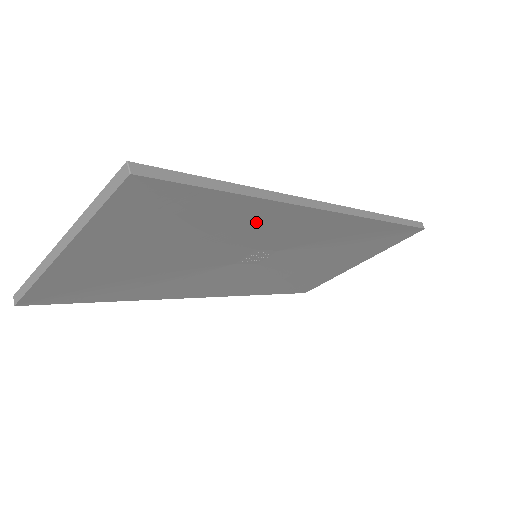
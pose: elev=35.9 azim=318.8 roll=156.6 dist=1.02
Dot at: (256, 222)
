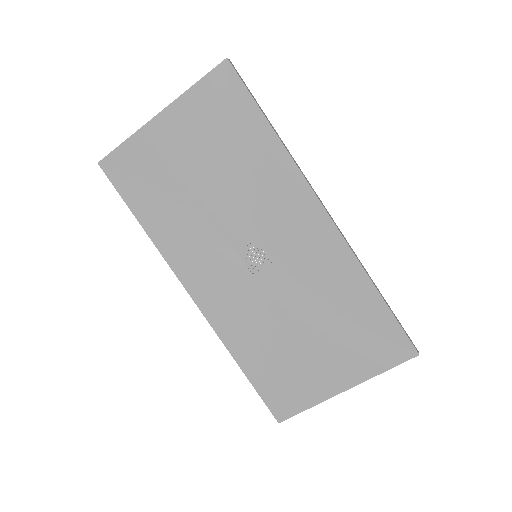
Dot at: (271, 181)
